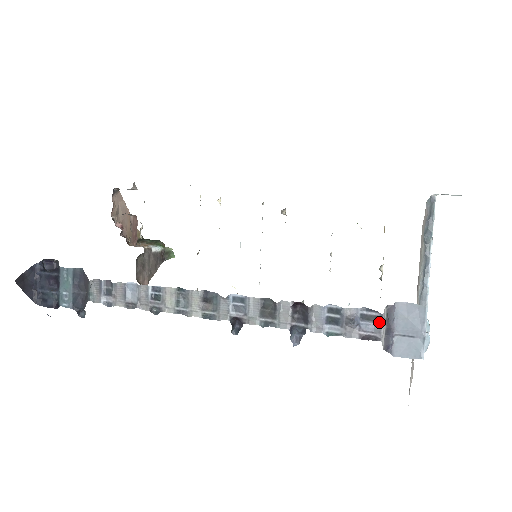
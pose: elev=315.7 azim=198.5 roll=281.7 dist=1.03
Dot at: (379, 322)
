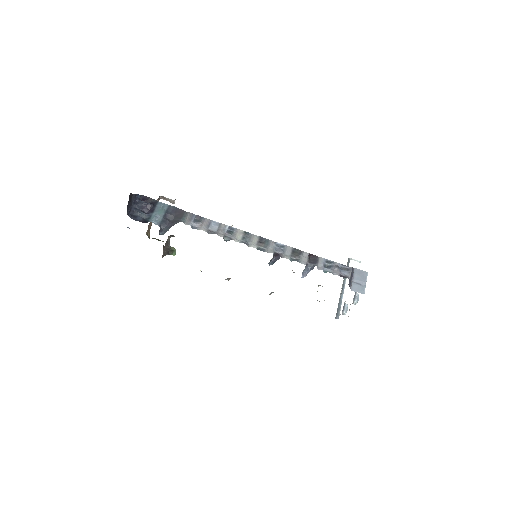
Dot at: (350, 271)
